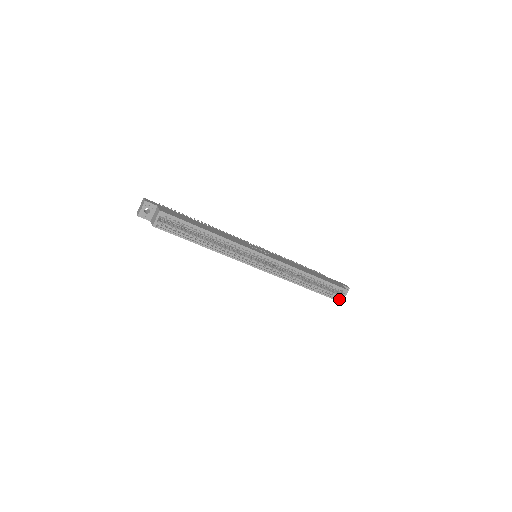
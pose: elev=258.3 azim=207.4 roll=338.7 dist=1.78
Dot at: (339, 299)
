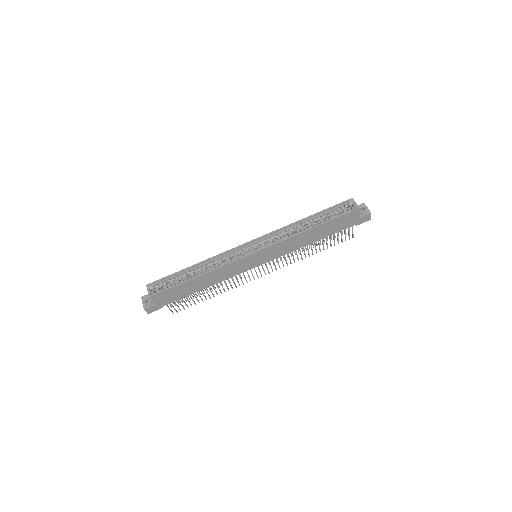
Dot at: (357, 211)
